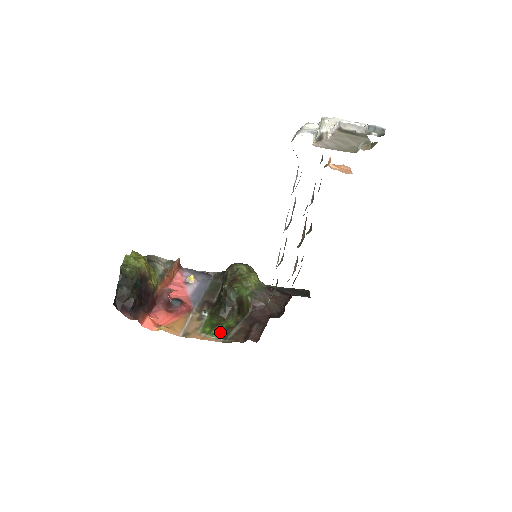
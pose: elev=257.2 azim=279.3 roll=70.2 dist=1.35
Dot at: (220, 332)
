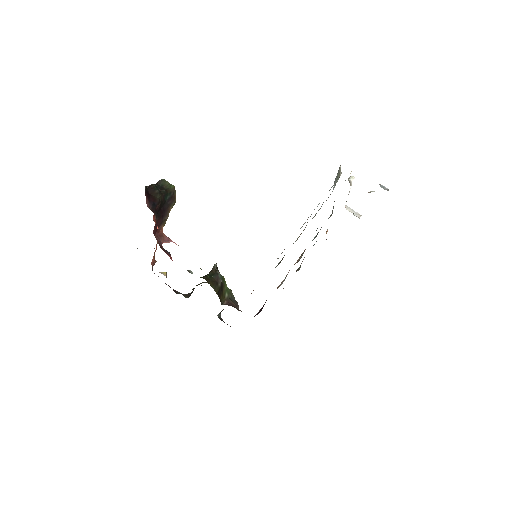
Dot at: occluded
